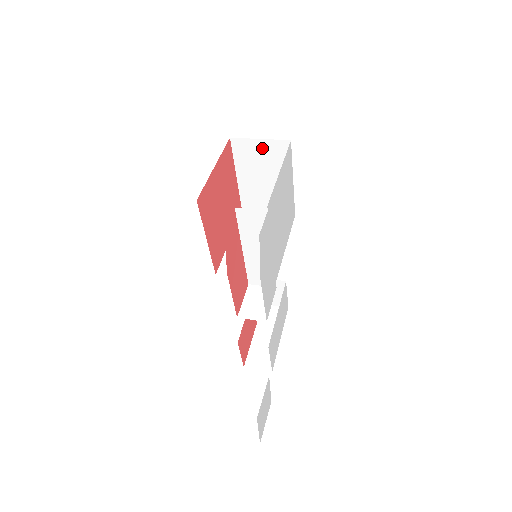
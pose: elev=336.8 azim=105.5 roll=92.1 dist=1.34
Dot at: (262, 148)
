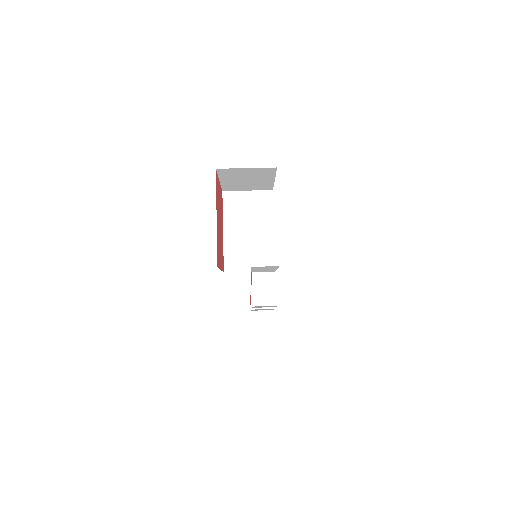
Dot at: (248, 171)
